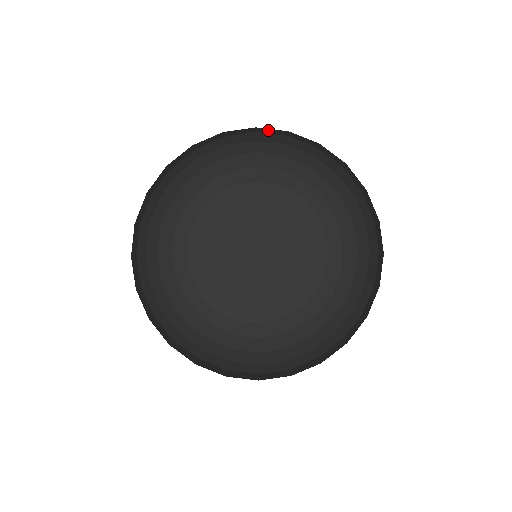
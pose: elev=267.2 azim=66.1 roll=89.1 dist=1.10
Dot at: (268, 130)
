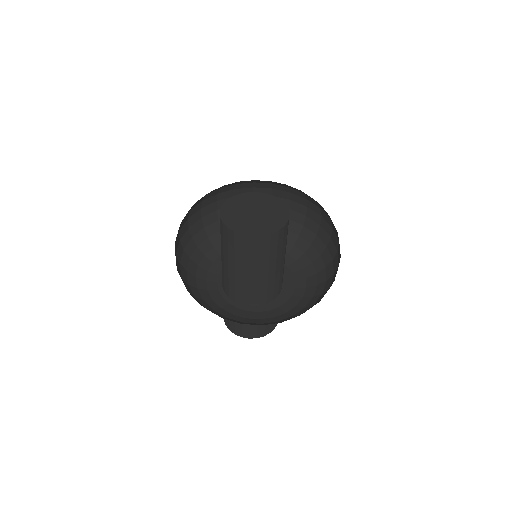
Dot at: (296, 206)
